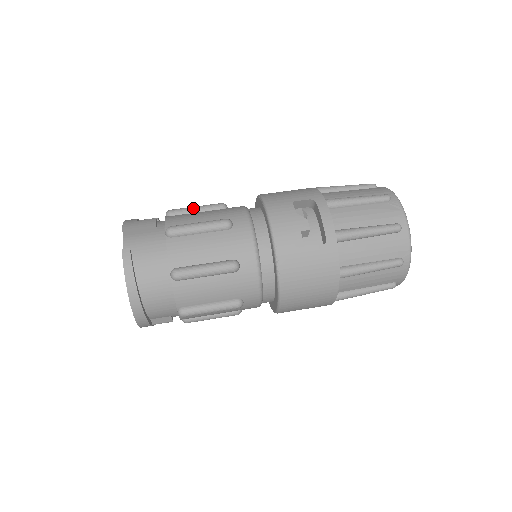
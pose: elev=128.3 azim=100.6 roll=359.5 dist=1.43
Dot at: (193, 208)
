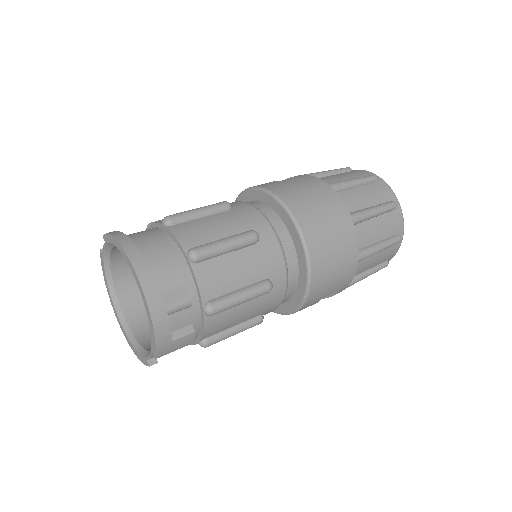
Dot at: occluded
